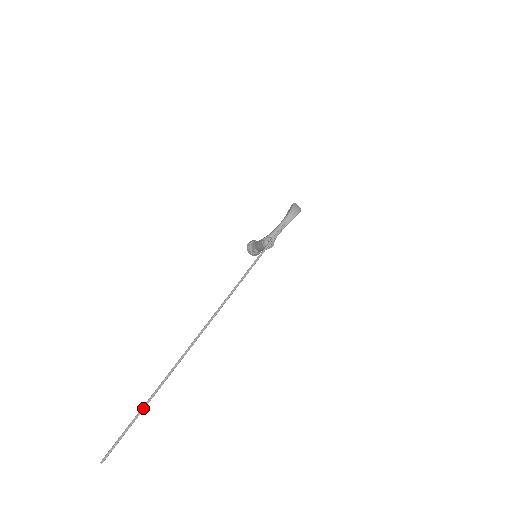
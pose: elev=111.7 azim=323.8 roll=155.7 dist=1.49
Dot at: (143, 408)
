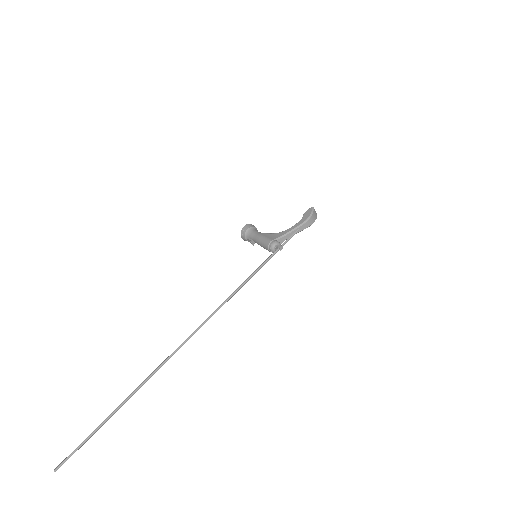
Dot at: (109, 417)
